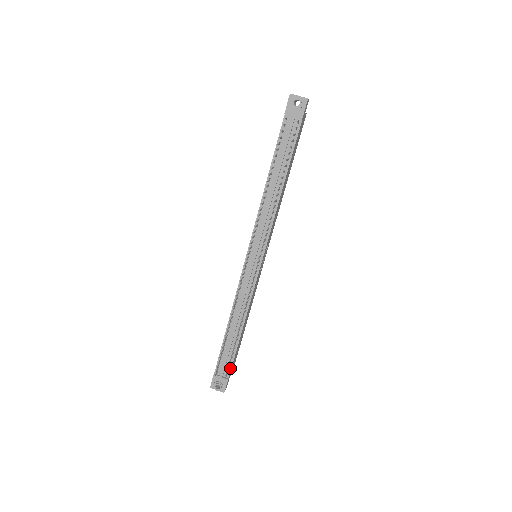
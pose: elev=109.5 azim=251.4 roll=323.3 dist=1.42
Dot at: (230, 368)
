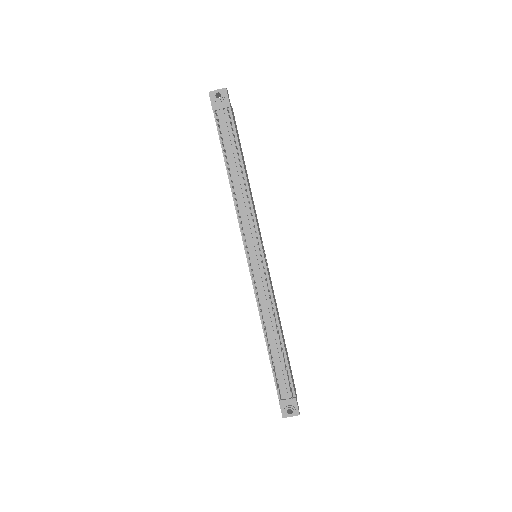
Dot at: (291, 384)
